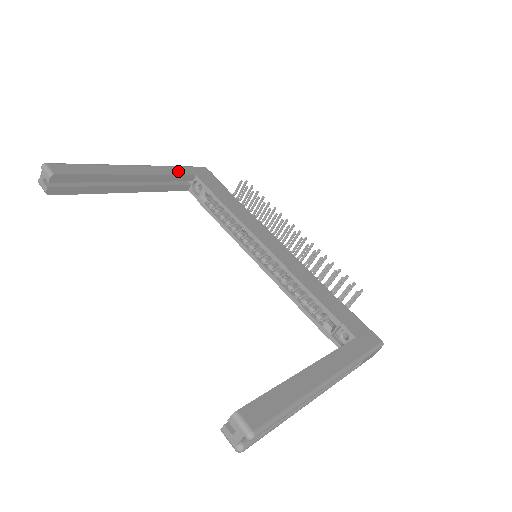
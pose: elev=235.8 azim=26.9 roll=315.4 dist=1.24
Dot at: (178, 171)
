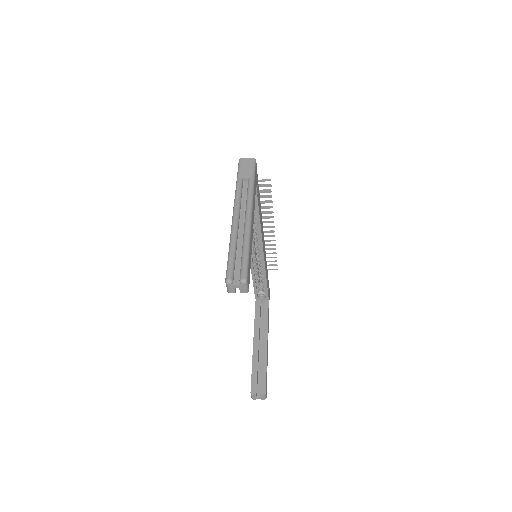
Dot at: (255, 192)
